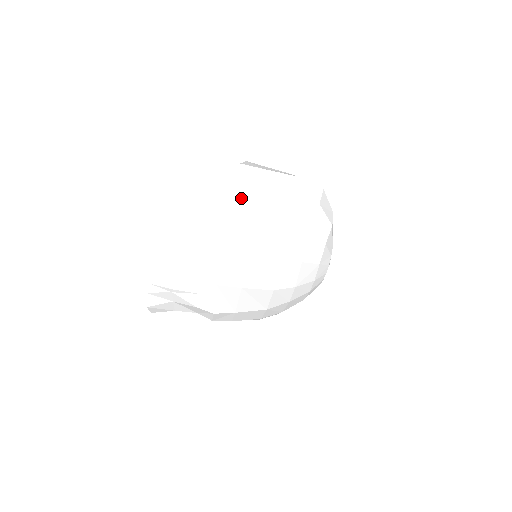
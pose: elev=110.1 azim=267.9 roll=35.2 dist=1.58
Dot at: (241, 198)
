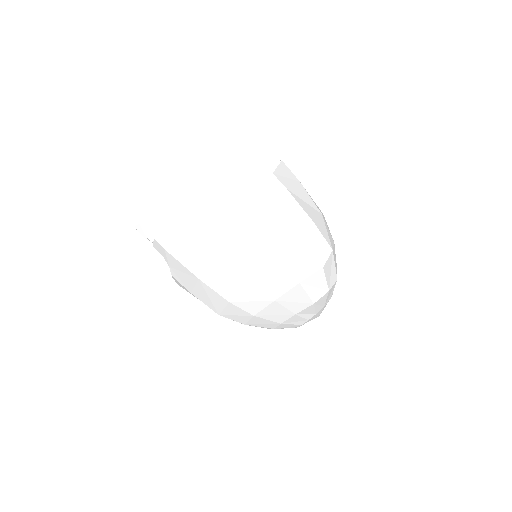
Dot at: (213, 227)
